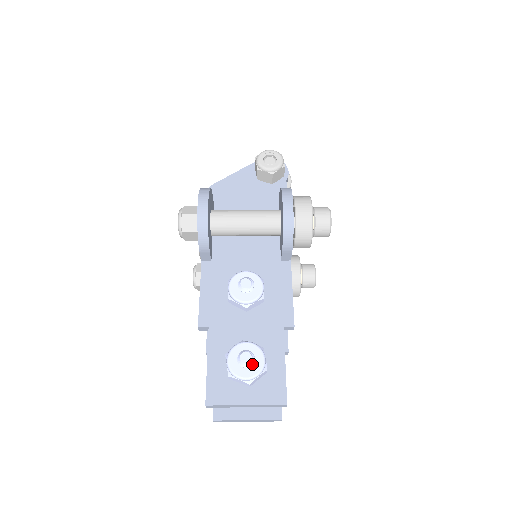
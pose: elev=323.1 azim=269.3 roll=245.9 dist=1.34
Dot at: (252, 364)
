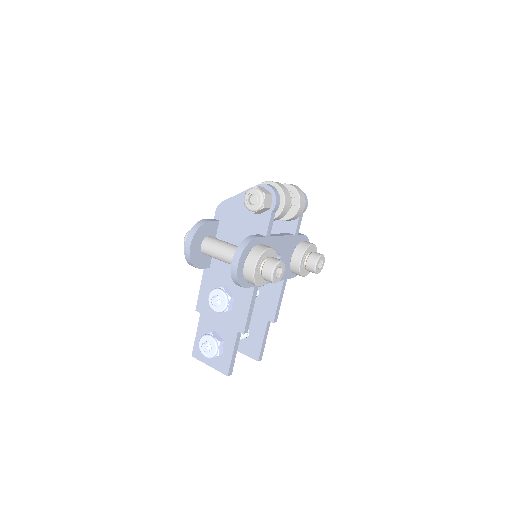
Dot at: (208, 352)
